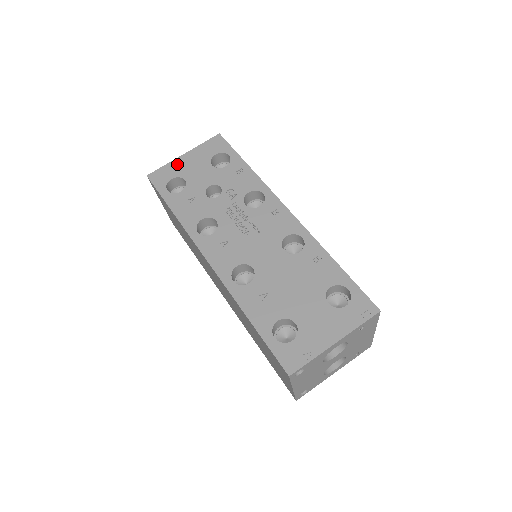
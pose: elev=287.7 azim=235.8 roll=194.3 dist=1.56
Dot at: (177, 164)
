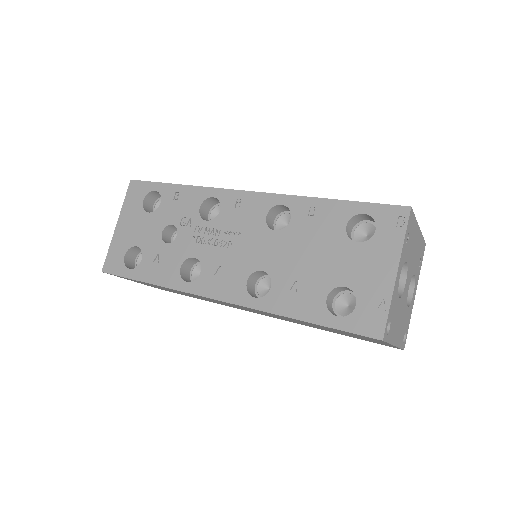
Dot at: (118, 239)
